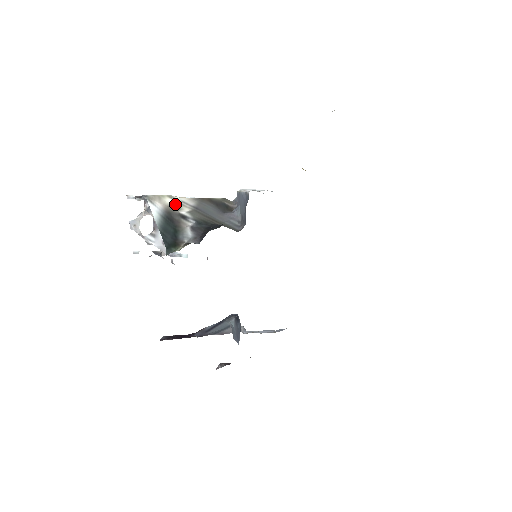
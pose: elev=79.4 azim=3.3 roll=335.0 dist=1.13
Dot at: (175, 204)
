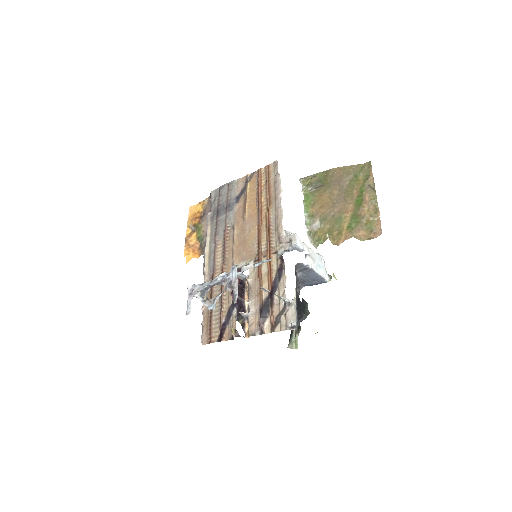
Dot at: occluded
